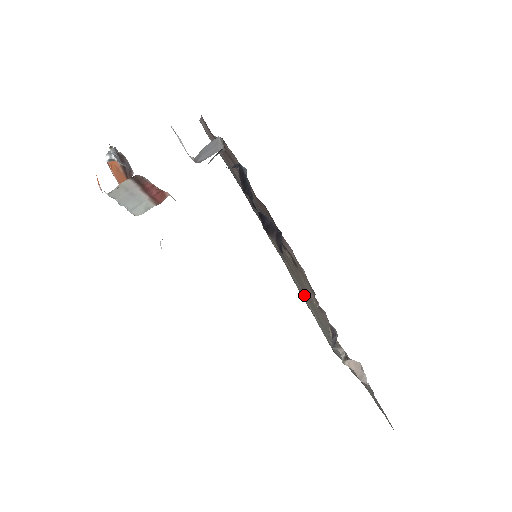
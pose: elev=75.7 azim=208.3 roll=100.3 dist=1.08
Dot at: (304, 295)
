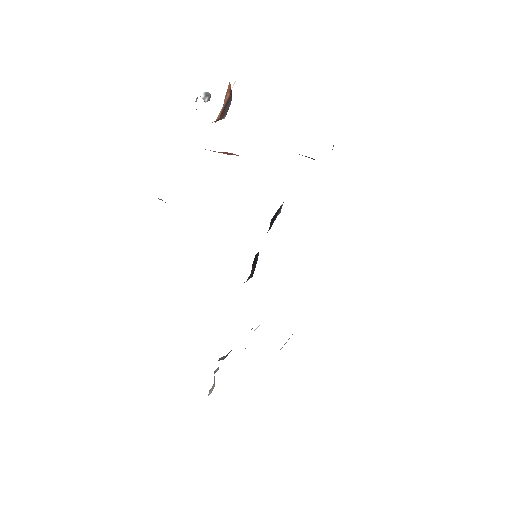
Dot at: occluded
